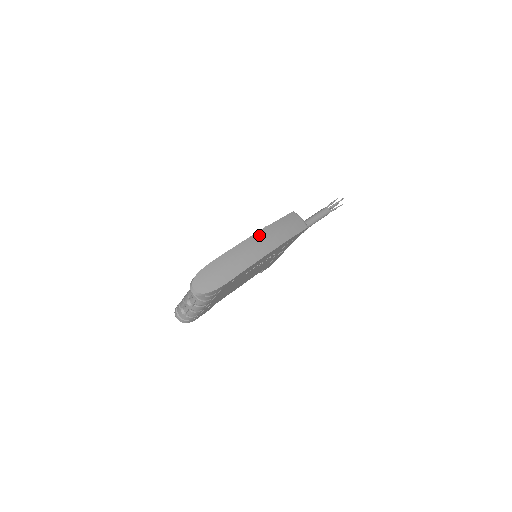
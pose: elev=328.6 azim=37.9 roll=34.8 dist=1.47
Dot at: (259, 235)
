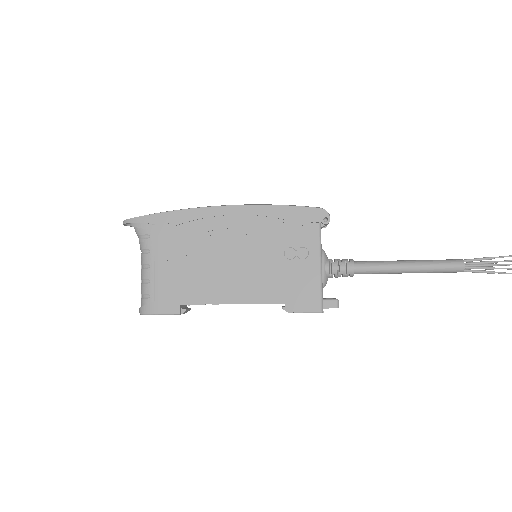
Dot at: occluded
